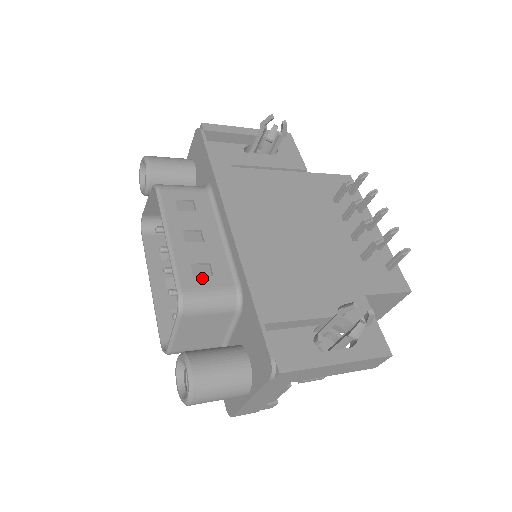
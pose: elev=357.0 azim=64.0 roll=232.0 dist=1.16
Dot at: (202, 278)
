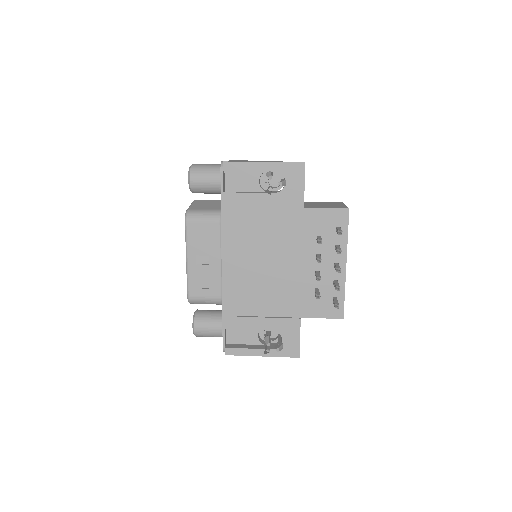
Dot at: (202, 290)
